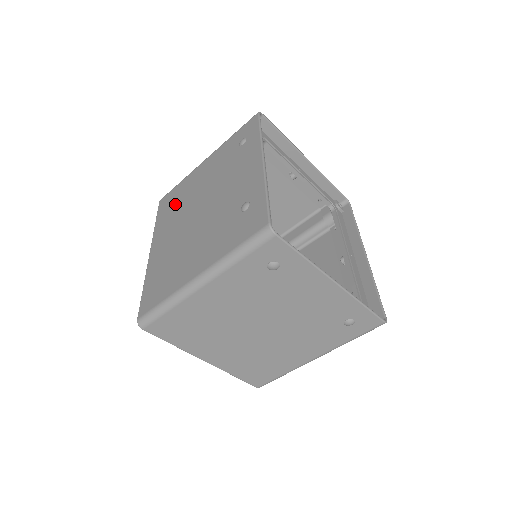
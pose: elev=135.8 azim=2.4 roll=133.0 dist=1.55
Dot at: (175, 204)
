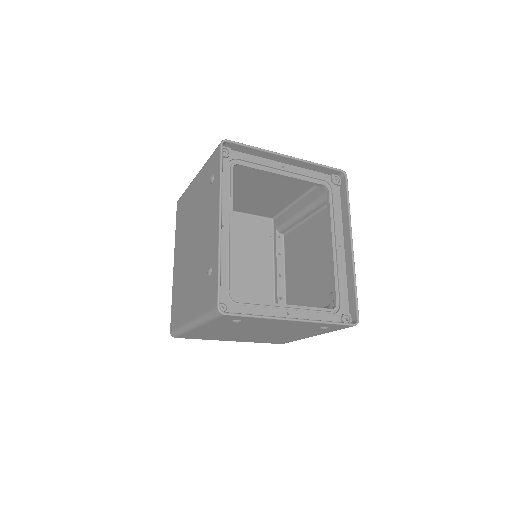
Dot at: (183, 219)
